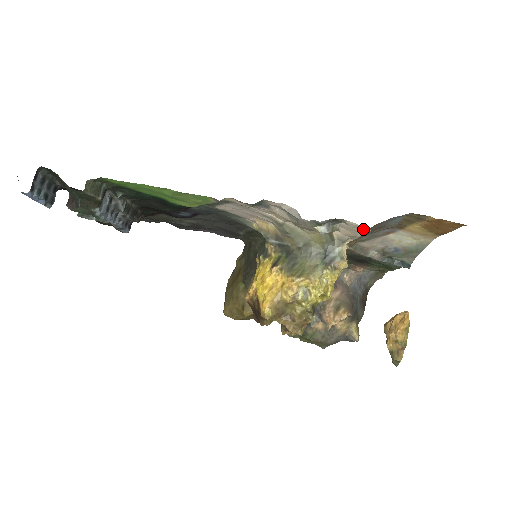
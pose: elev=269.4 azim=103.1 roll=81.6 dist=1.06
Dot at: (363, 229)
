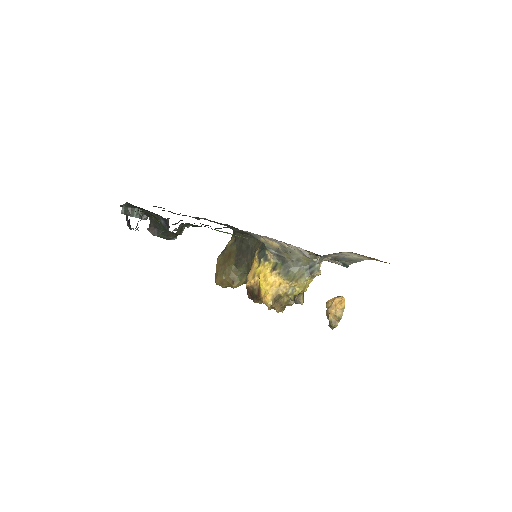
Dot at: (341, 264)
